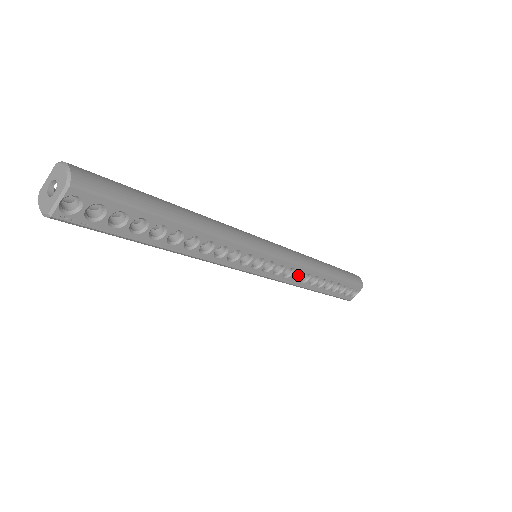
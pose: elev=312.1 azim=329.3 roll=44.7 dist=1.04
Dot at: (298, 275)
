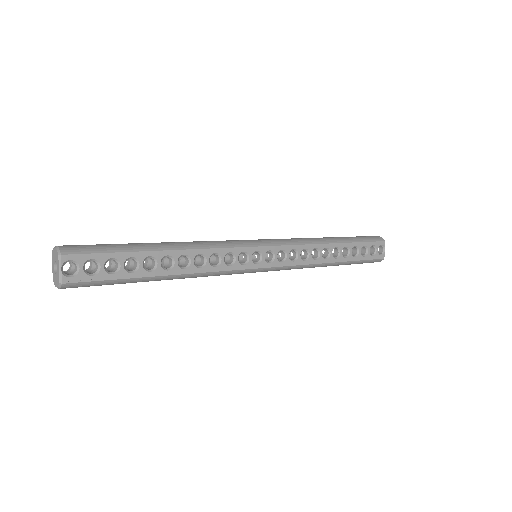
Dot at: (306, 255)
